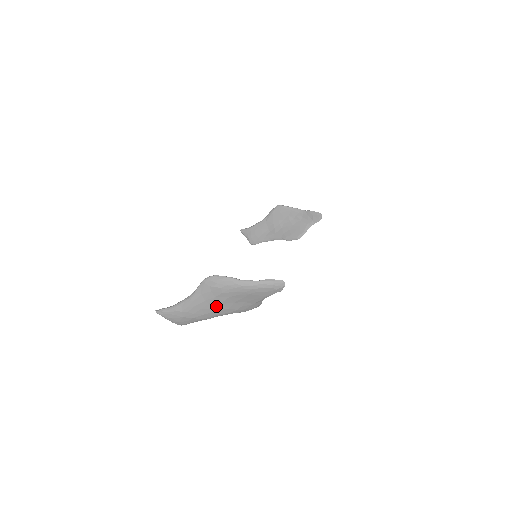
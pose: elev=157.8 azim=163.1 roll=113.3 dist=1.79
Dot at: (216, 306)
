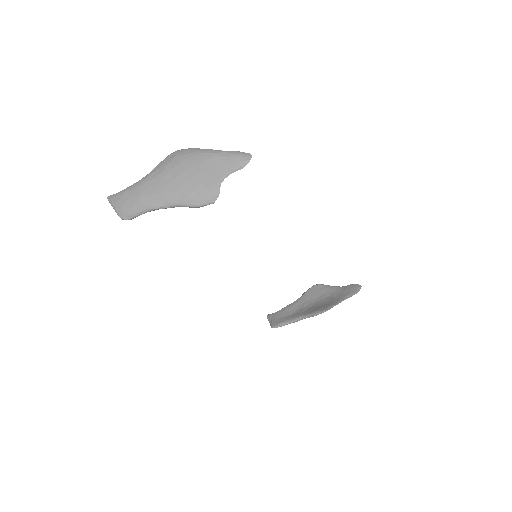
Dot at: (167, 184)
